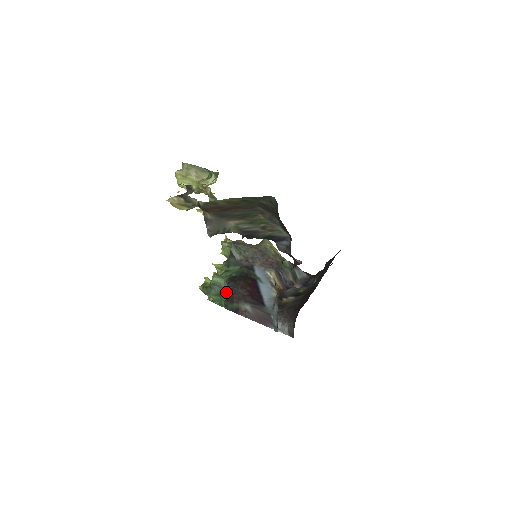
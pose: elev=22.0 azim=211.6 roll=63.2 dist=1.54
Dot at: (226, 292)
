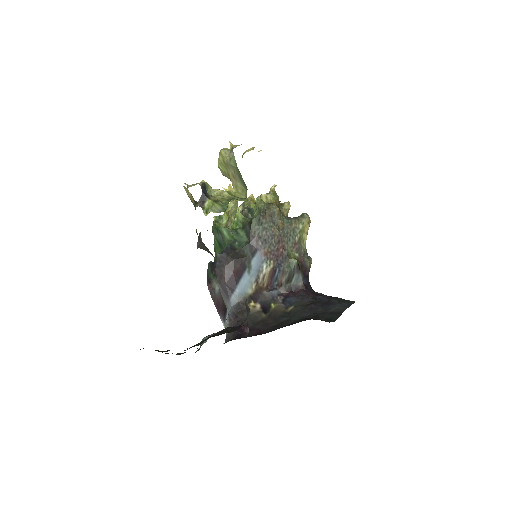
Dot at: (223, 248)
